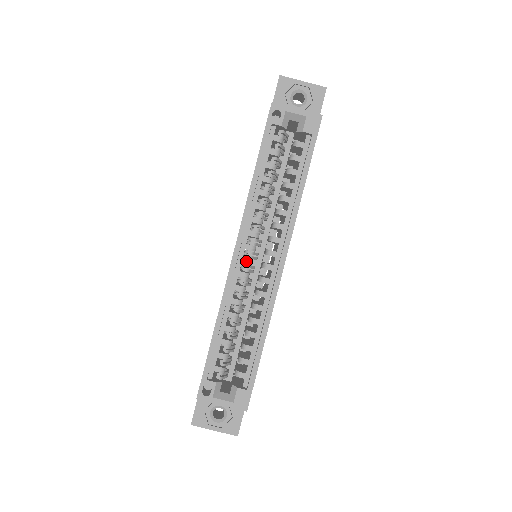
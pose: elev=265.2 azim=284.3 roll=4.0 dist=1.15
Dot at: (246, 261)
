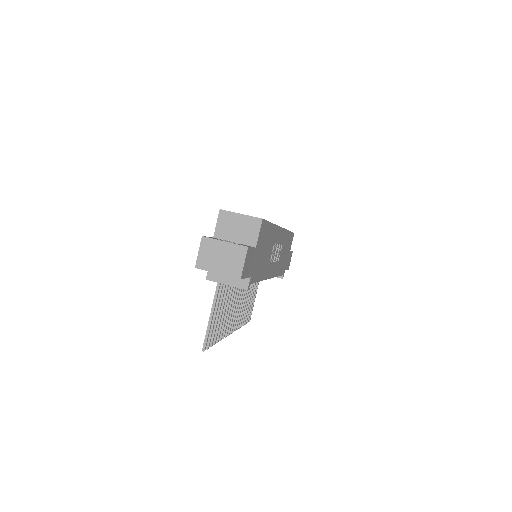
Dot at: occluded
